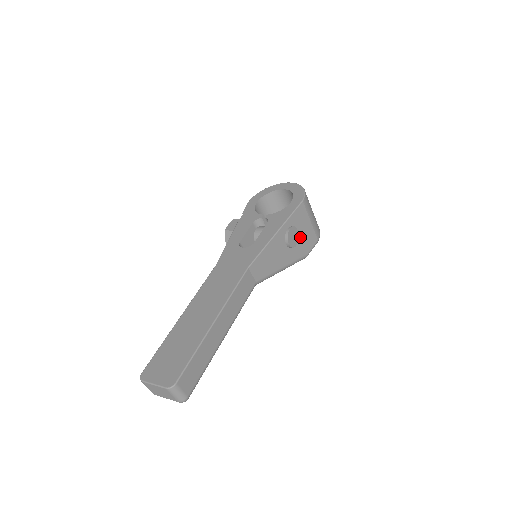
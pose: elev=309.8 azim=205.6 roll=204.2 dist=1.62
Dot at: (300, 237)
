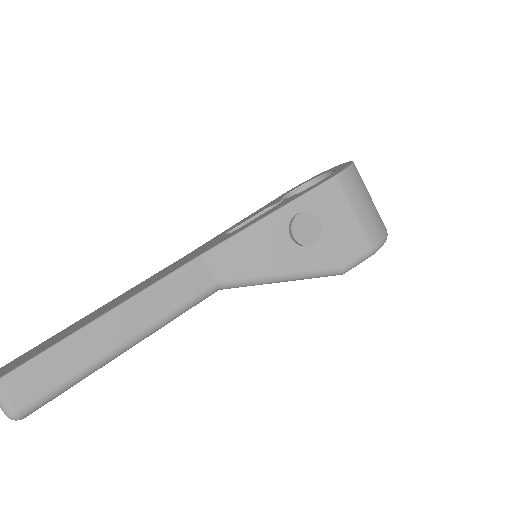
Dot at: (327, 234)
